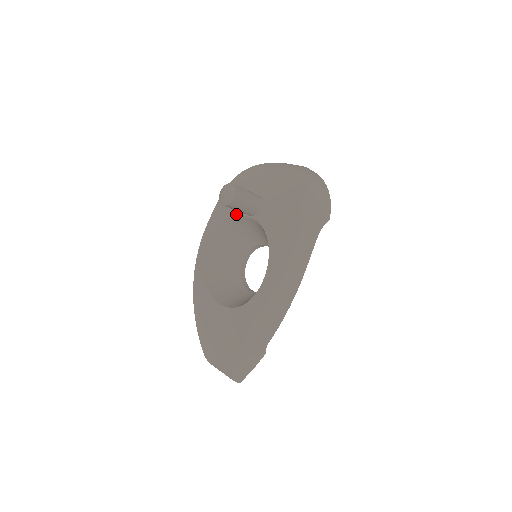
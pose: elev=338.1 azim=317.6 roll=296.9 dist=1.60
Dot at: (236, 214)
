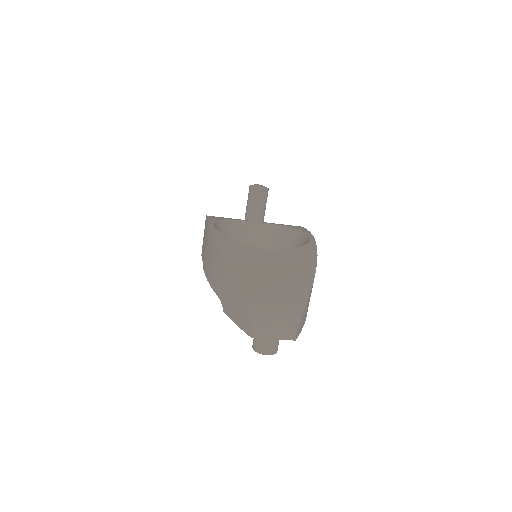
Dot at: occluded
